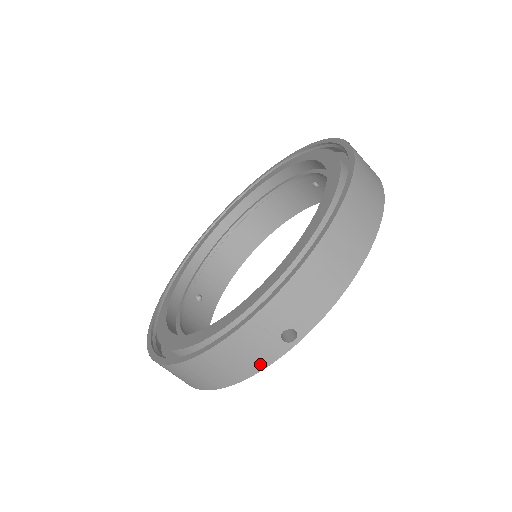
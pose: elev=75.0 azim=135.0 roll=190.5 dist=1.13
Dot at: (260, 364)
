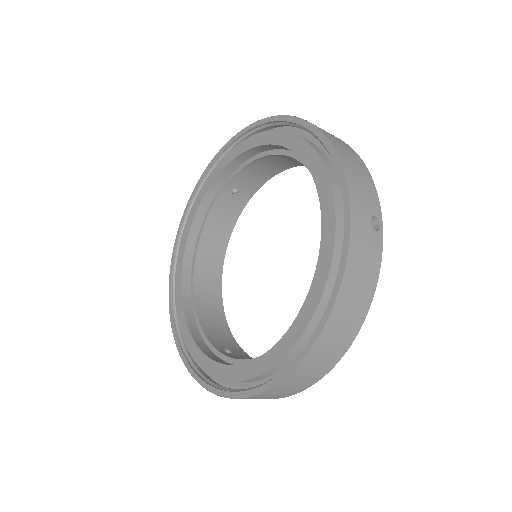
Dot at: (376, 265)
